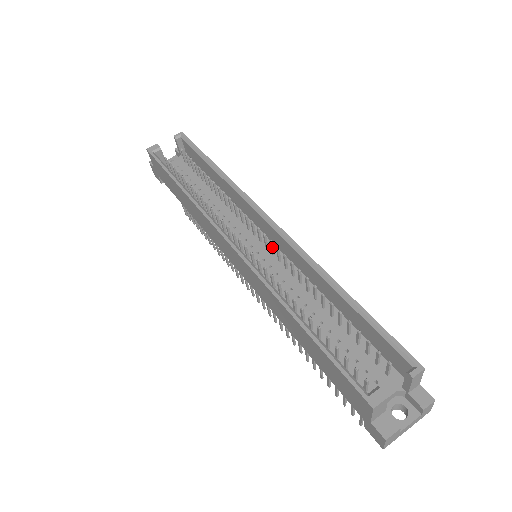
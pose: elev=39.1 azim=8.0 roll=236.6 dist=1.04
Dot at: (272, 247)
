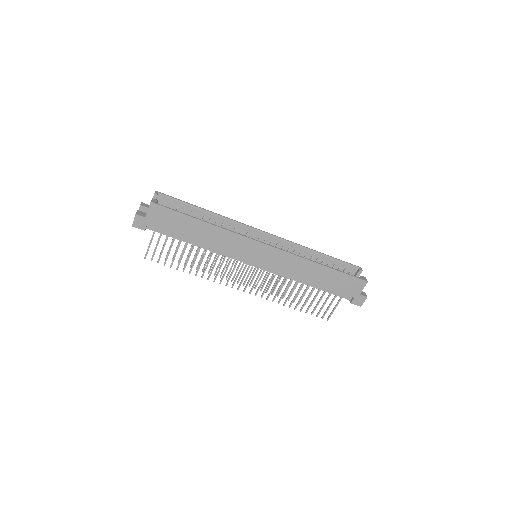
Dot at: occluded
